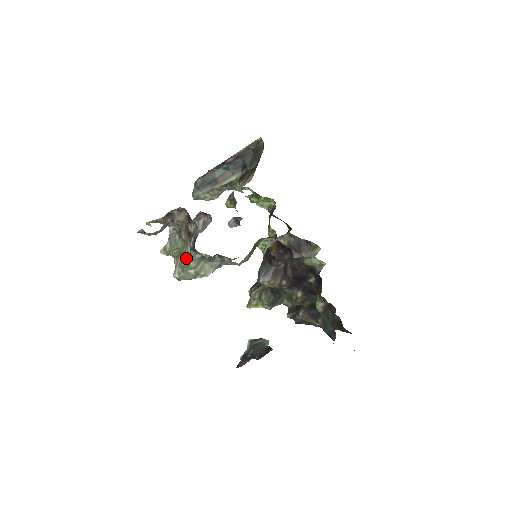
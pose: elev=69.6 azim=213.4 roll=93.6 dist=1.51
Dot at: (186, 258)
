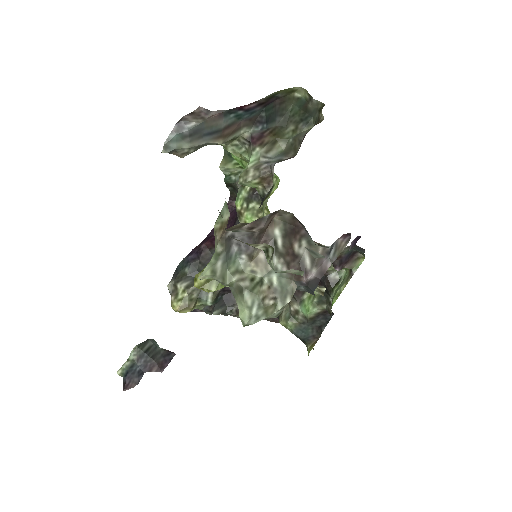
Dot at: (268, 292)
